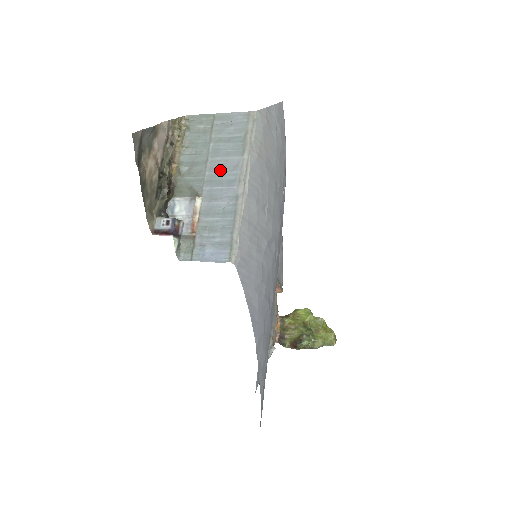
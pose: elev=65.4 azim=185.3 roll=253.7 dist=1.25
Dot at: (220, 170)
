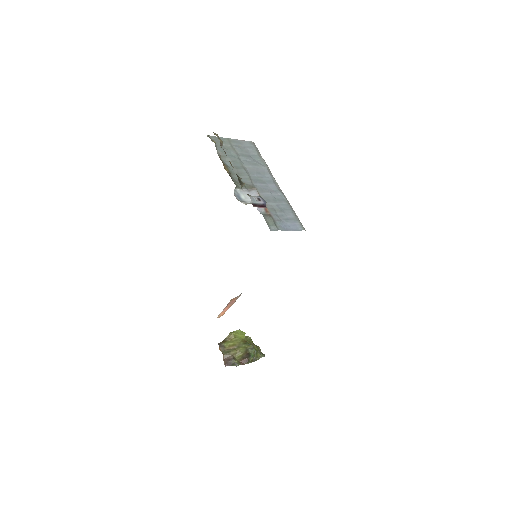
Dot at: (257, 174)
